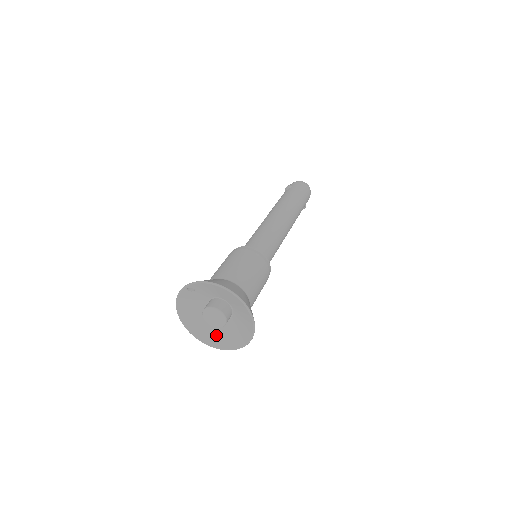
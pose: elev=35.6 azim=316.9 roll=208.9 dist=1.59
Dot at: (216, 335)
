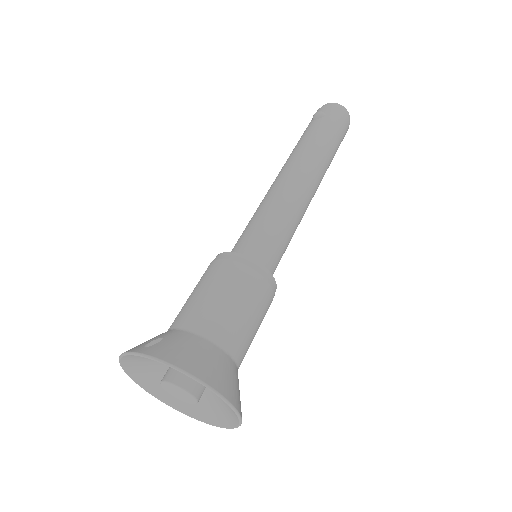
Dot at: occluded
